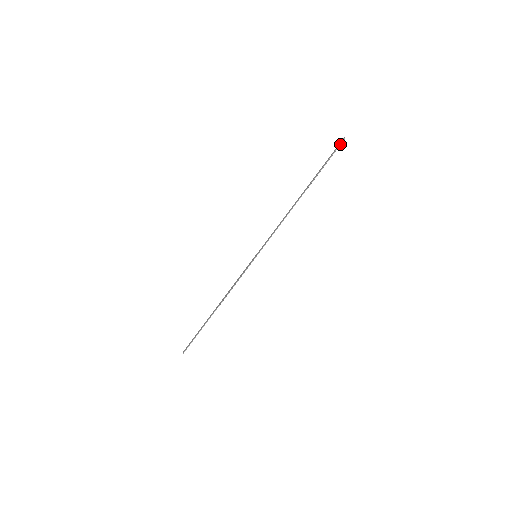
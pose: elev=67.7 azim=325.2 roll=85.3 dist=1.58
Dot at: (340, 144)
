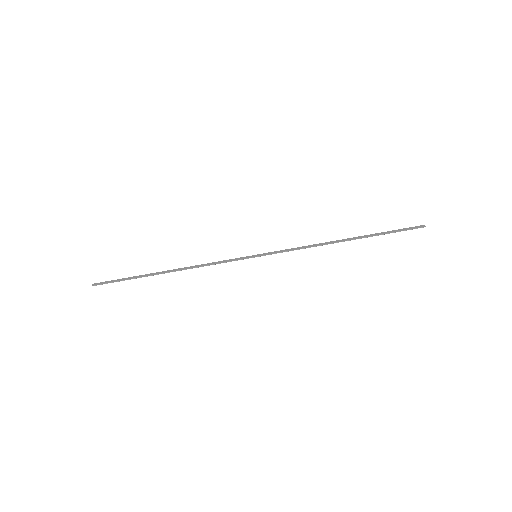
Dot at: (417, 228)
